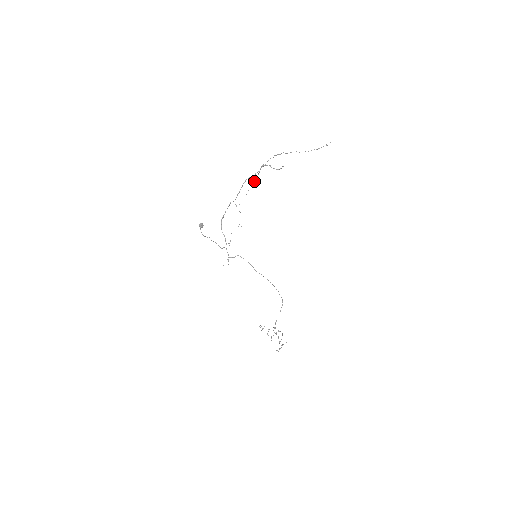
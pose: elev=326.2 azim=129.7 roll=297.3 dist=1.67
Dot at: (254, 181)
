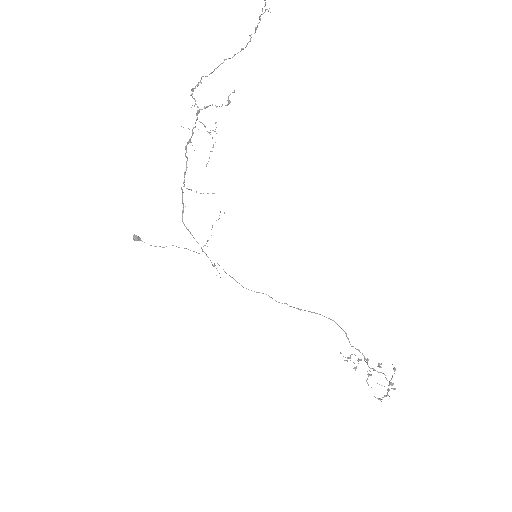
Dot at: (212, 138)
